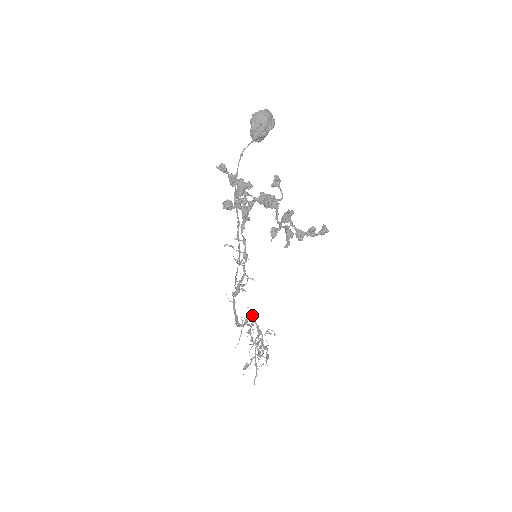
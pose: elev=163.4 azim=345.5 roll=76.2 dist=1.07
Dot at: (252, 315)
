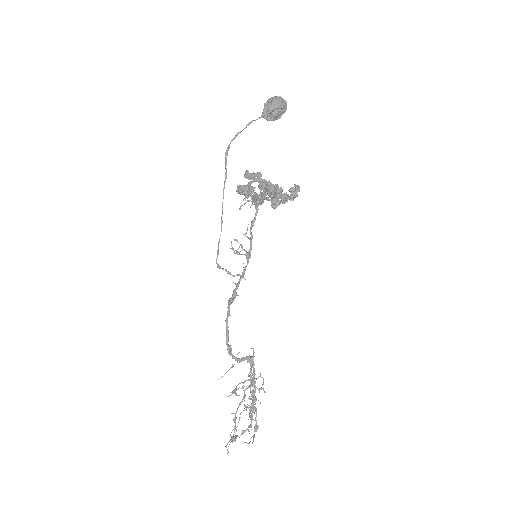
Dot at: (252, 356)
